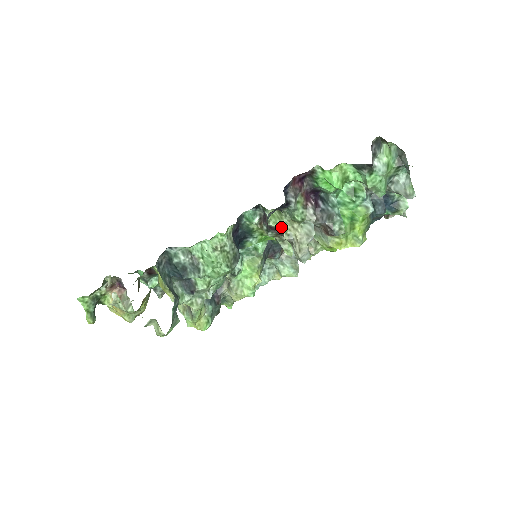
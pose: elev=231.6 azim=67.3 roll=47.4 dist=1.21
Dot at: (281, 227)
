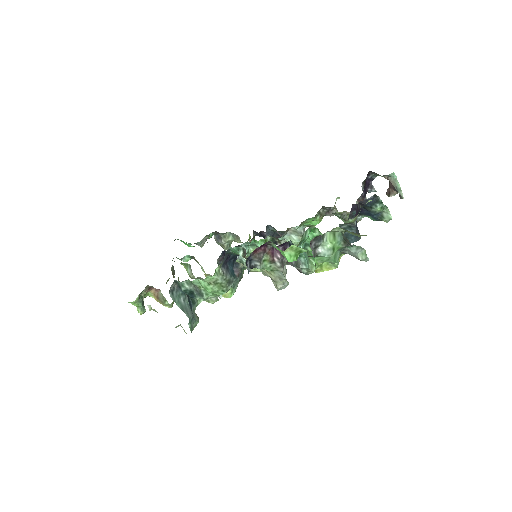
Dot at: occluded
